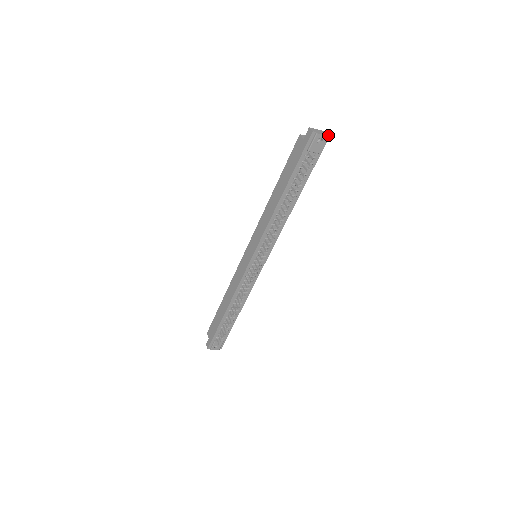
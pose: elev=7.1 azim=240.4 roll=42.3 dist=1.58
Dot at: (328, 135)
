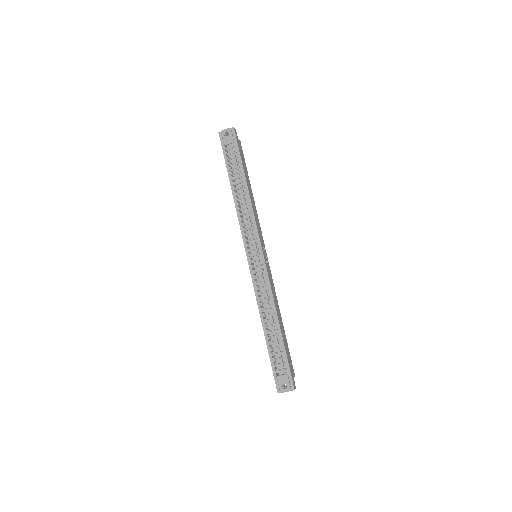
Dot at: (232, 128)
